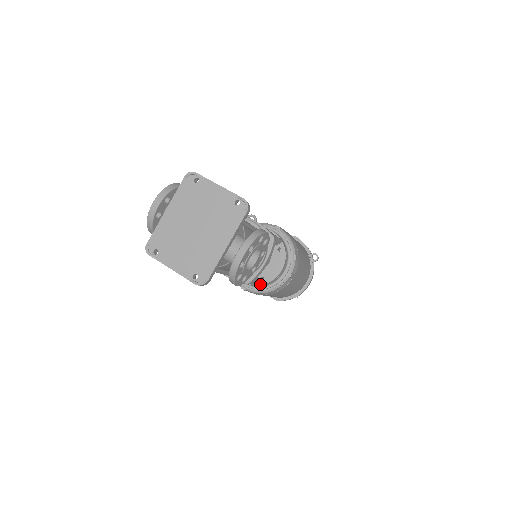
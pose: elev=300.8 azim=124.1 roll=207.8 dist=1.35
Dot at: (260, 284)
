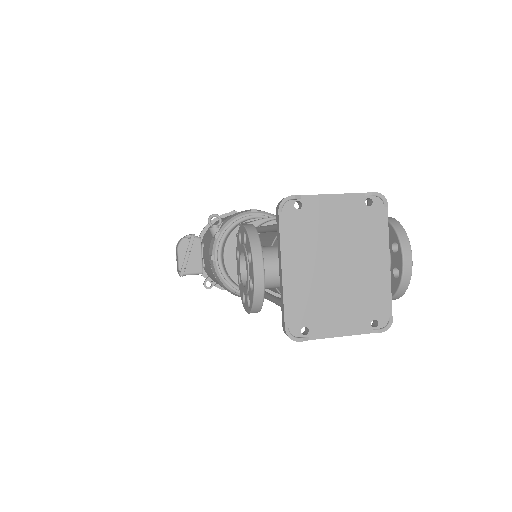
Dot at: occluded
